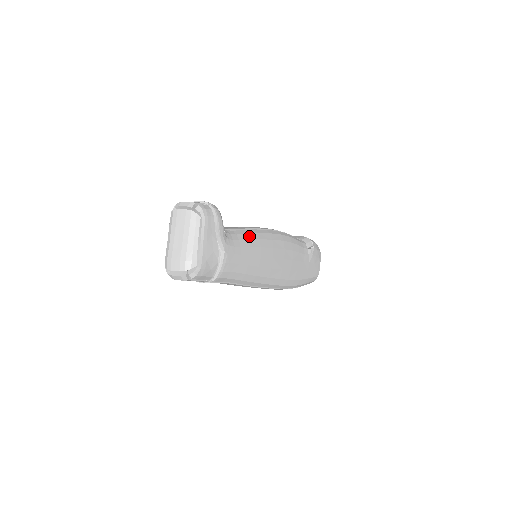
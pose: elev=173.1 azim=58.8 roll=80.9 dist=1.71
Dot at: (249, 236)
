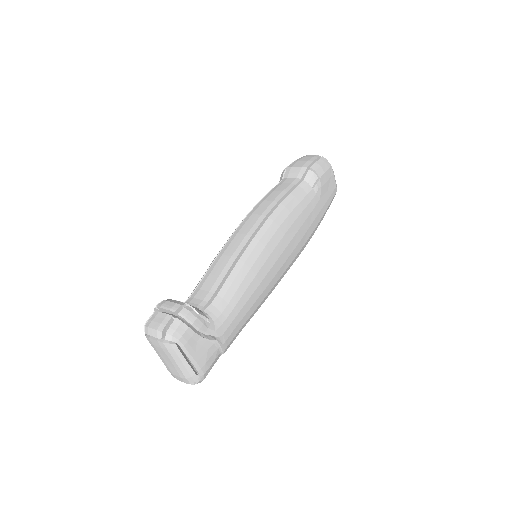
Dot at: (237, 281)
